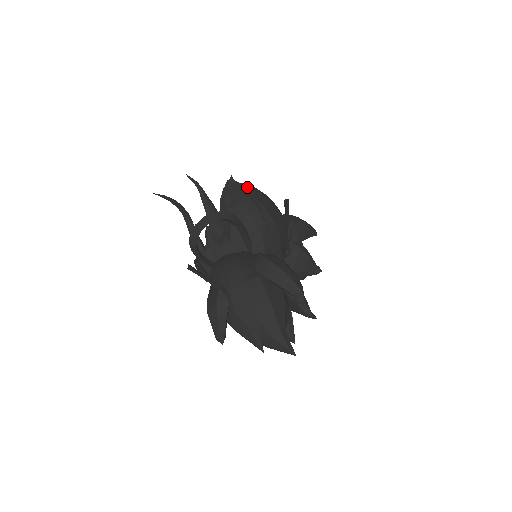
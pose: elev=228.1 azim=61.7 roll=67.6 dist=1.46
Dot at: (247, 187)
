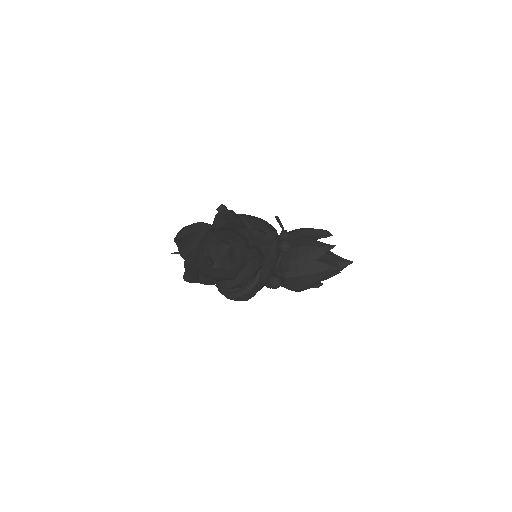
Dot at: occluded
